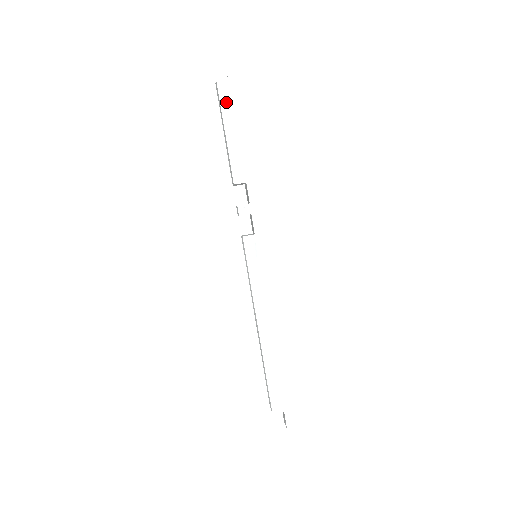
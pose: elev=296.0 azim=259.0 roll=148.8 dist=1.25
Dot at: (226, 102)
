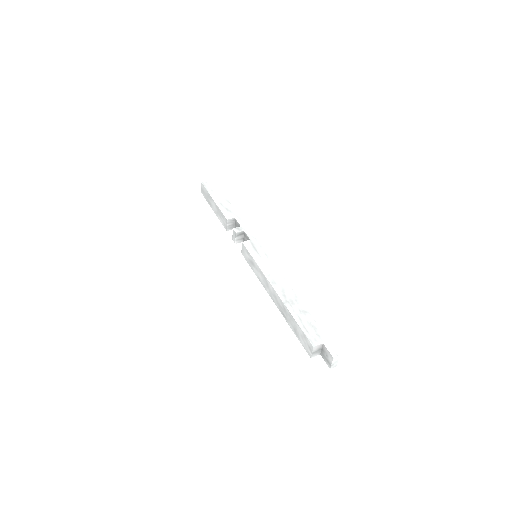
Dot at: (210, 189)
